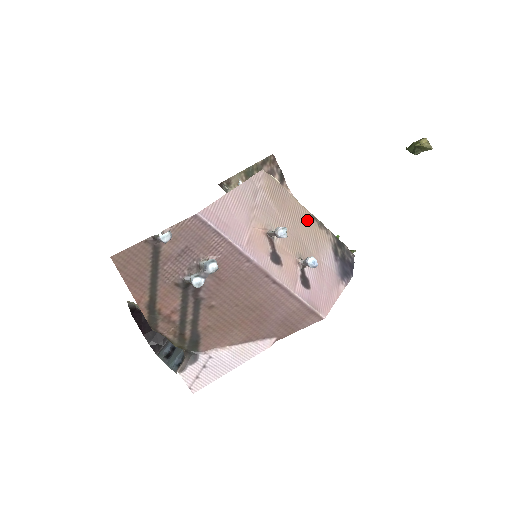
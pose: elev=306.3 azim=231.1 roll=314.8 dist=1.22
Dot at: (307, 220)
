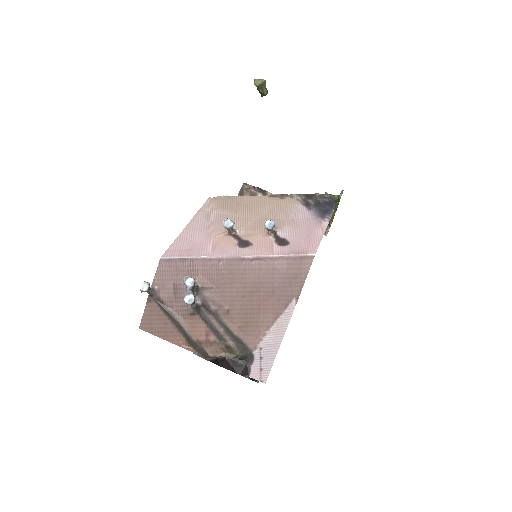
Dot at: (266, 202)
